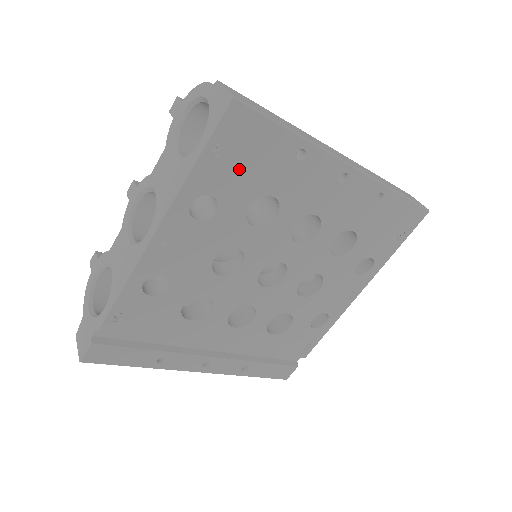
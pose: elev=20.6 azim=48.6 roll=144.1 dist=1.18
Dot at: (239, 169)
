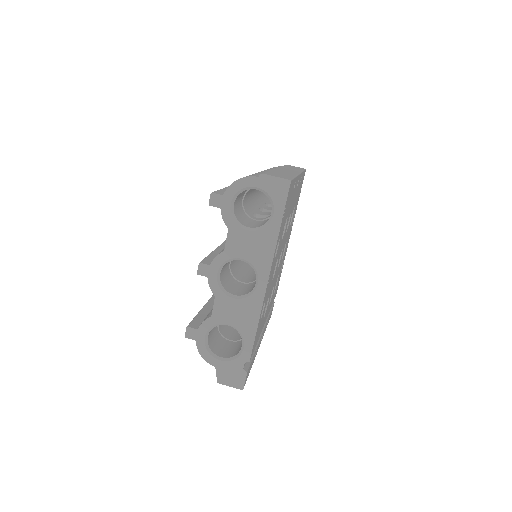
Dot at: (285, 215)
